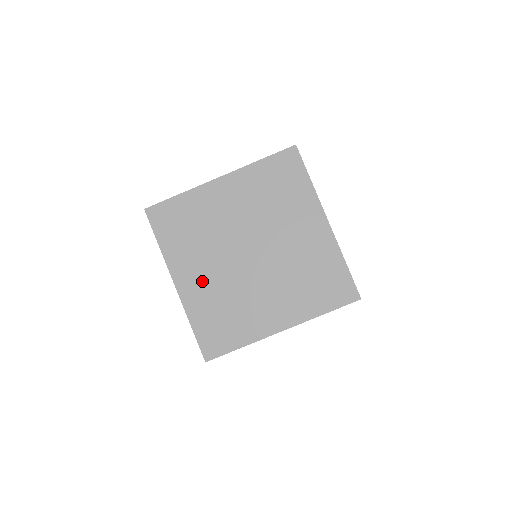
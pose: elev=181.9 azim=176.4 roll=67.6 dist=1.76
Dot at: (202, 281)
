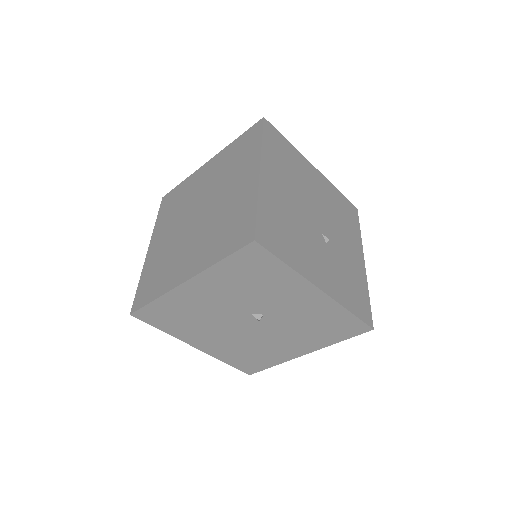
Dot at: (162, 244)
